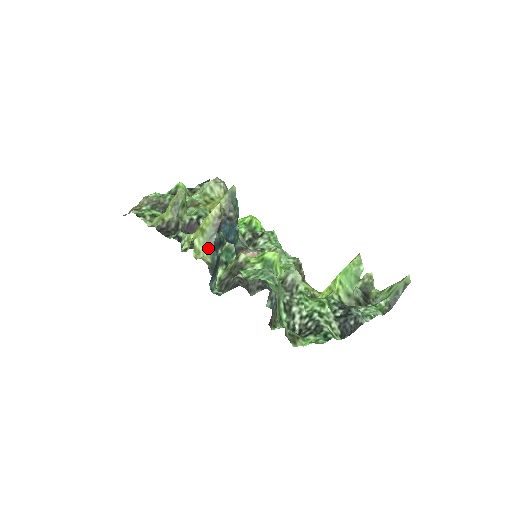
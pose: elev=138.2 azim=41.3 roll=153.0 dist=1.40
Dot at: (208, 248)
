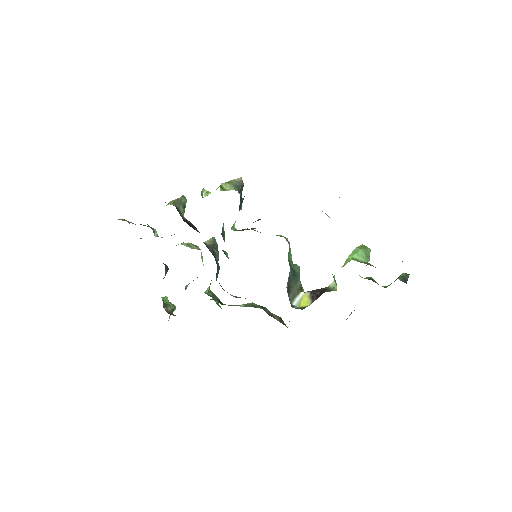
Dot at: (235, 189)
